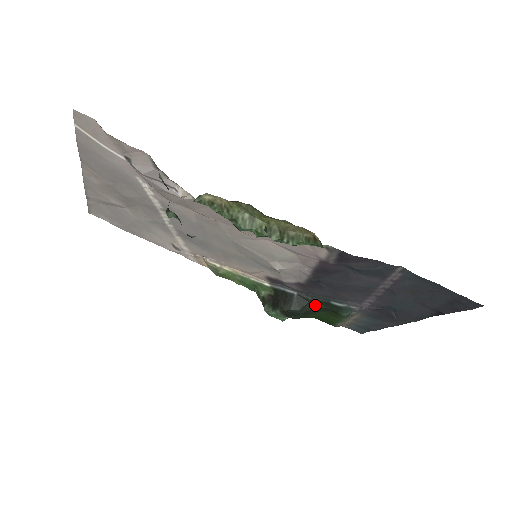
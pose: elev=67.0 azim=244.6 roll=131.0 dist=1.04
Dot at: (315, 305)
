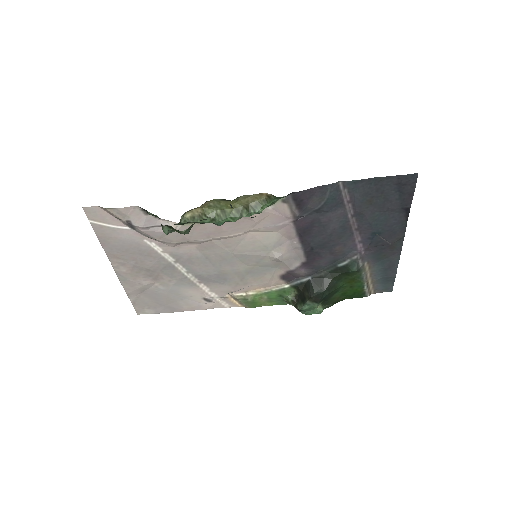
Dot at: (330, 278)
